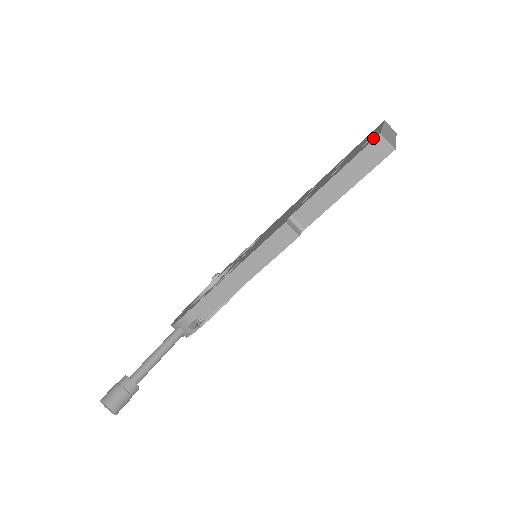
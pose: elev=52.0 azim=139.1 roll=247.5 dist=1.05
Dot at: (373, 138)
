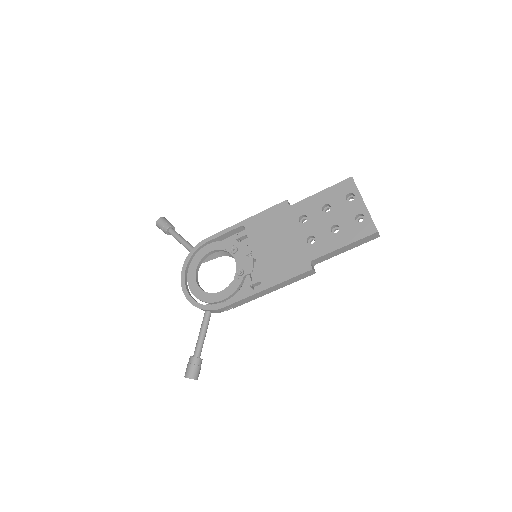
Dot at: (371, 229)
